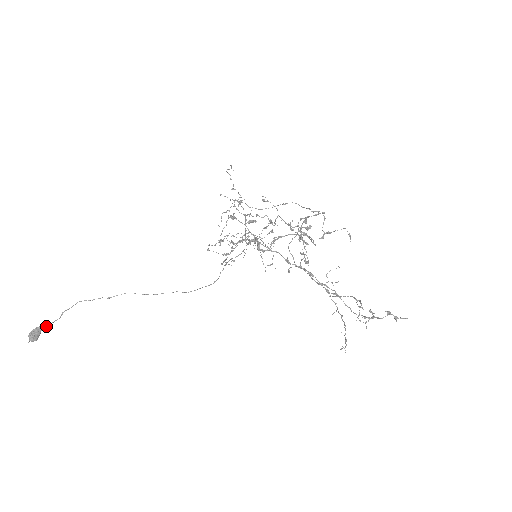
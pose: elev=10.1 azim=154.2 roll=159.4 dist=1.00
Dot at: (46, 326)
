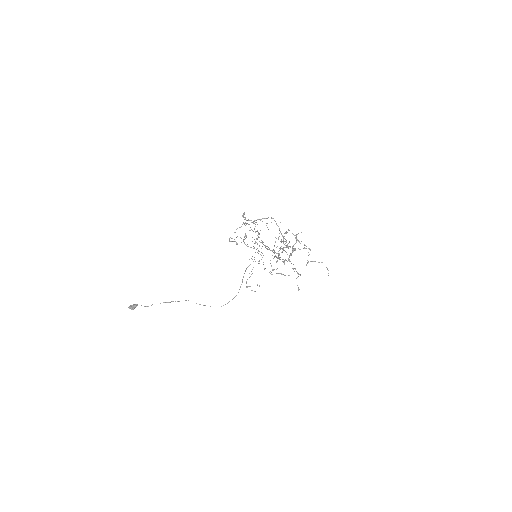
Dot at: occluded
